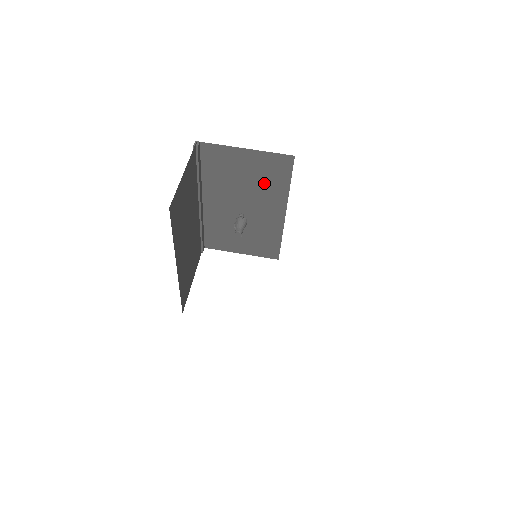
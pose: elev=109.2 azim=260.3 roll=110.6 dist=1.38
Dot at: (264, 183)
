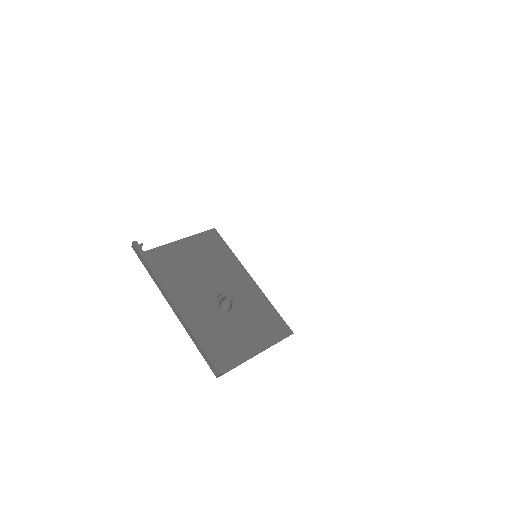
Dot at: (209, 255)
